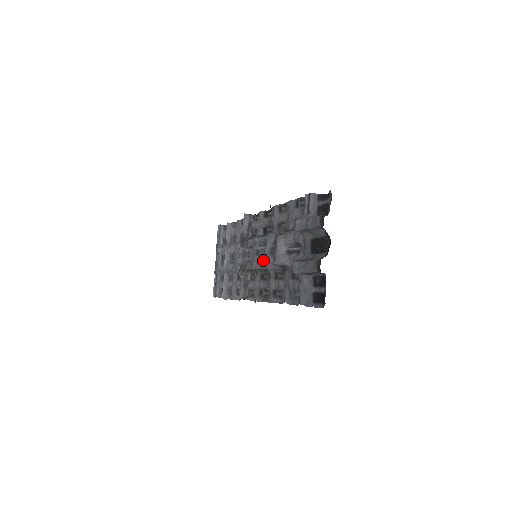
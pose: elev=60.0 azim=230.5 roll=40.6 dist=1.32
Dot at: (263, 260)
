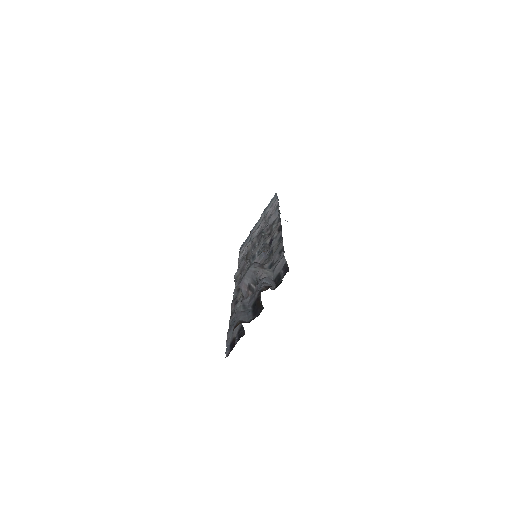
Dot at: occluded
